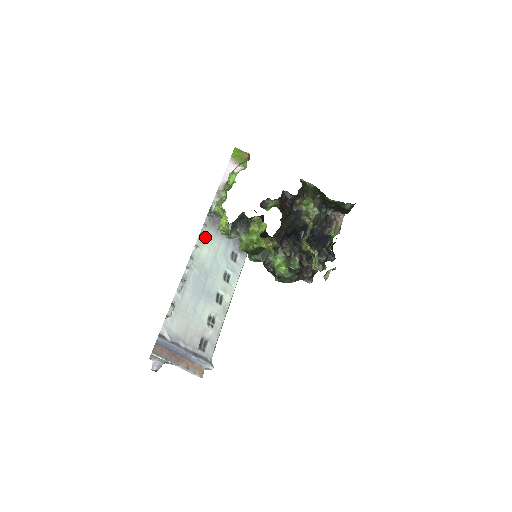
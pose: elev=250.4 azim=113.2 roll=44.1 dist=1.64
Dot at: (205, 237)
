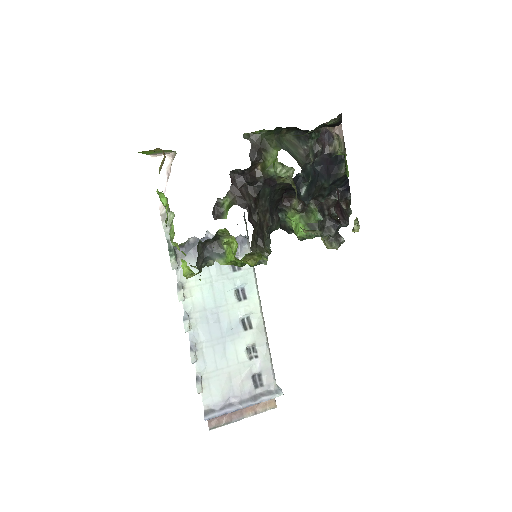
Dot at: occluded
